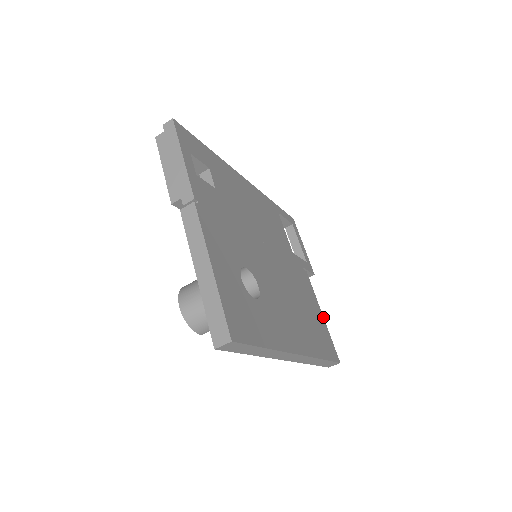
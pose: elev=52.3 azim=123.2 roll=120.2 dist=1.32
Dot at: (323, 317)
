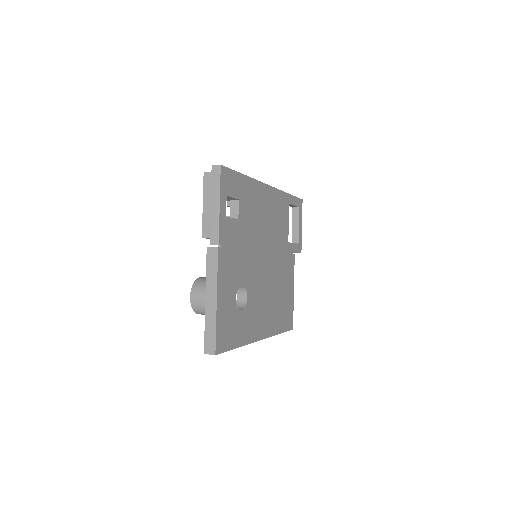
Dot at: (293, 294)
